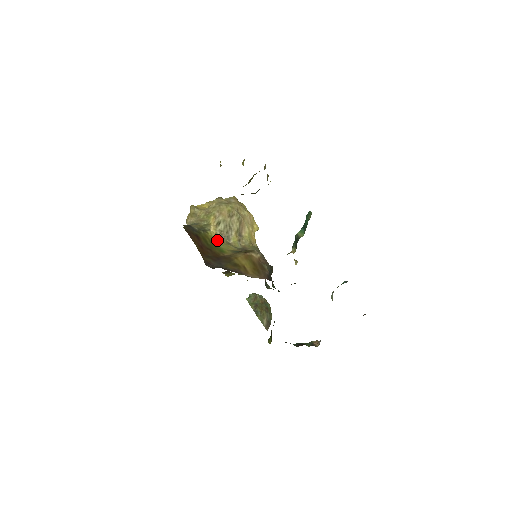
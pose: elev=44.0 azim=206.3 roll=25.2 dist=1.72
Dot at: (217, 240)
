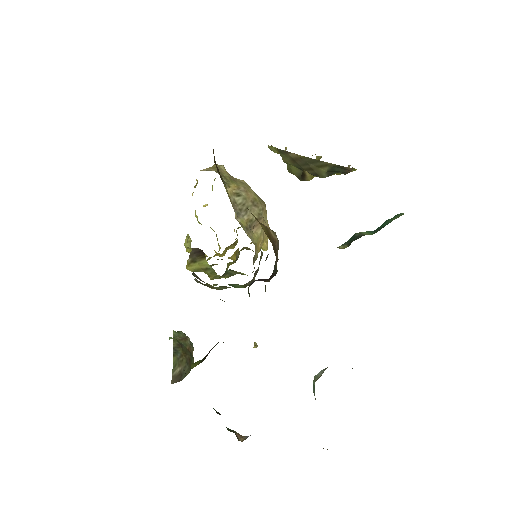
Dot at: occluded
